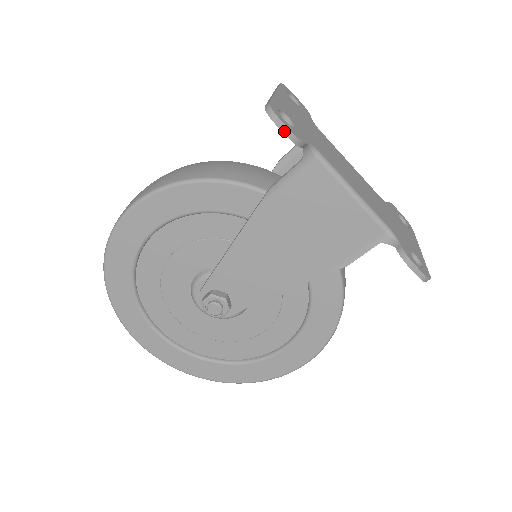
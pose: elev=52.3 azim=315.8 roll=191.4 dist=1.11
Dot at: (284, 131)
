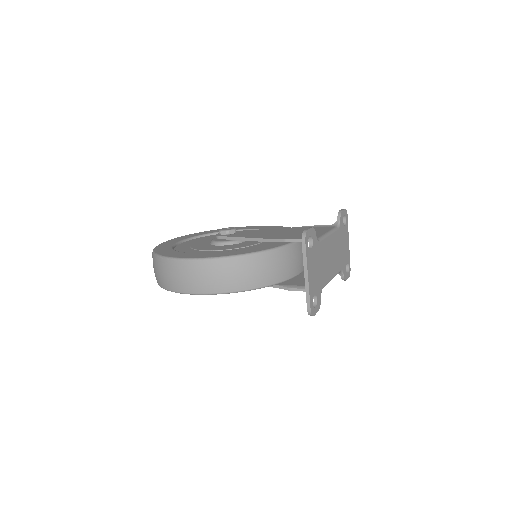
Dot at: occluded
